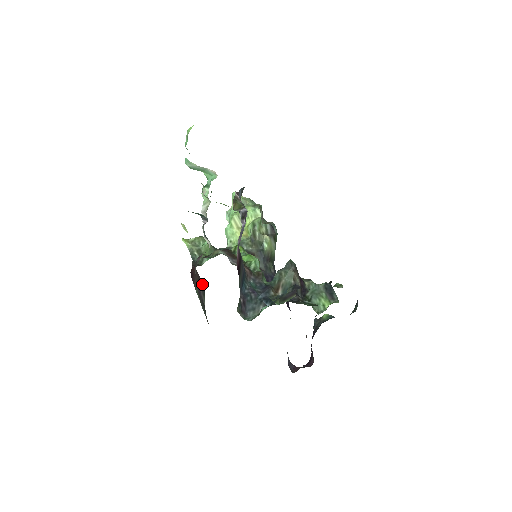
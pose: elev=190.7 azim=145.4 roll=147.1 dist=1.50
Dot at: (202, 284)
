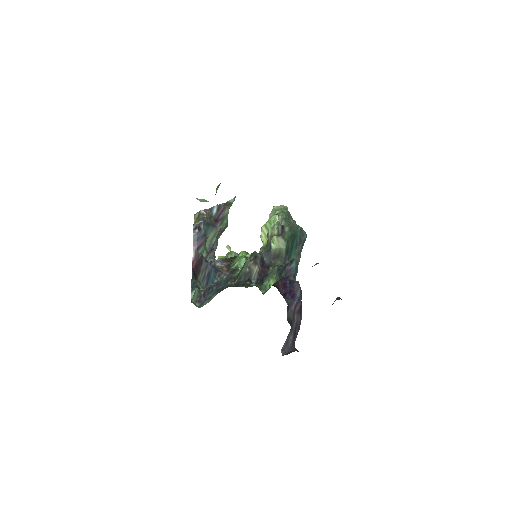
Dot at: occluded
